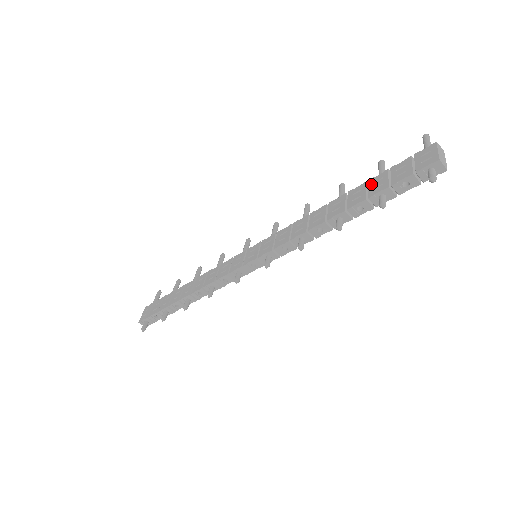
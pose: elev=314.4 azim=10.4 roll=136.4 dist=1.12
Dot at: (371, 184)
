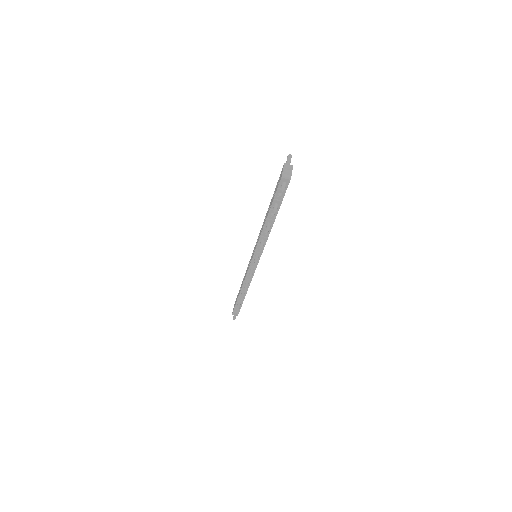
Dot at: (272, 198)
